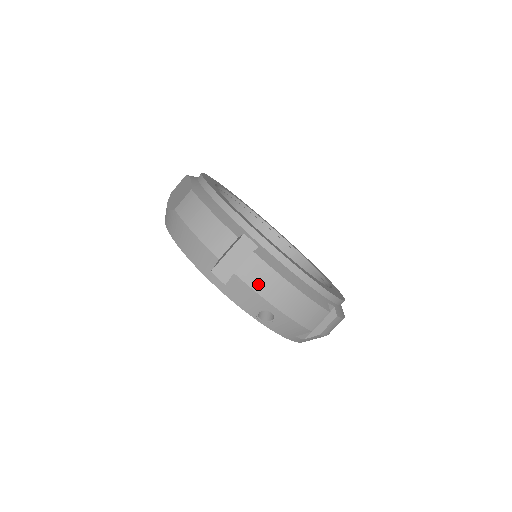
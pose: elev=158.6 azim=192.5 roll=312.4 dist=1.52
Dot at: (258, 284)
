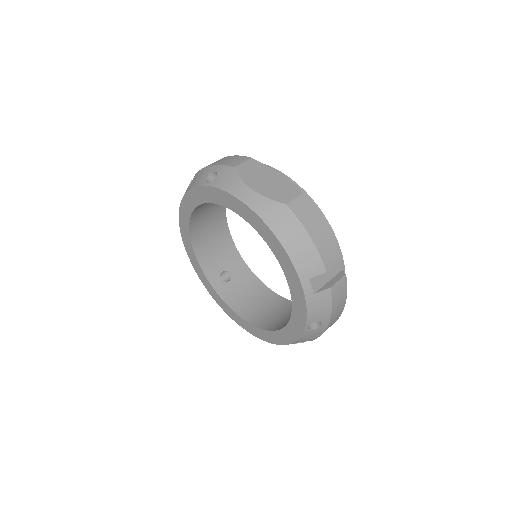
Dot at: (336, 301)
